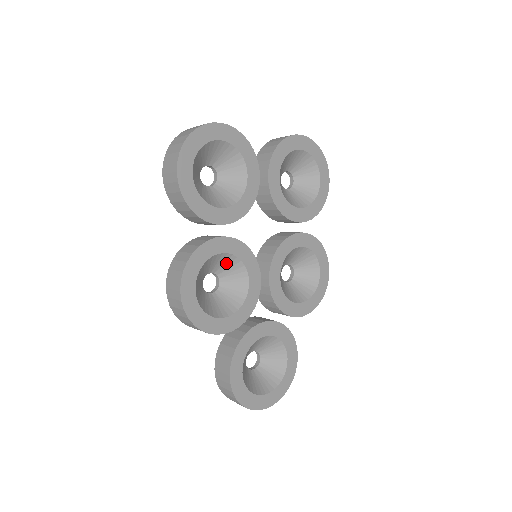
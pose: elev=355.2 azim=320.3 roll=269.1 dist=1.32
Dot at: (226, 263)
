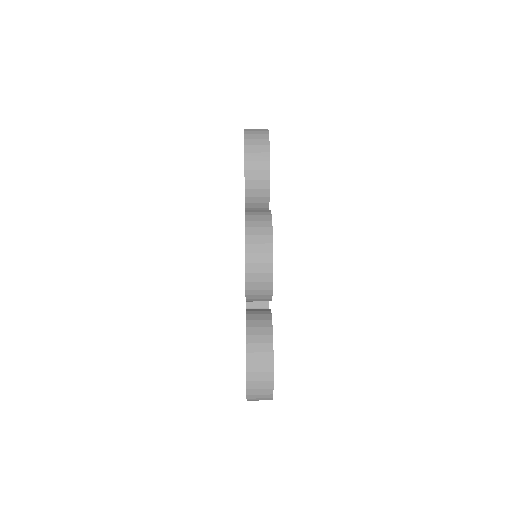
Dot at: occluded
